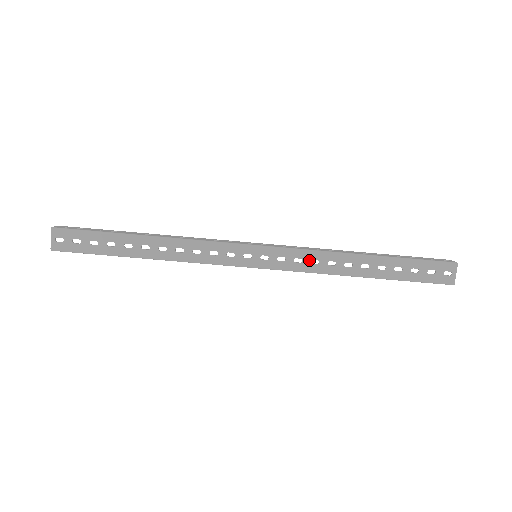
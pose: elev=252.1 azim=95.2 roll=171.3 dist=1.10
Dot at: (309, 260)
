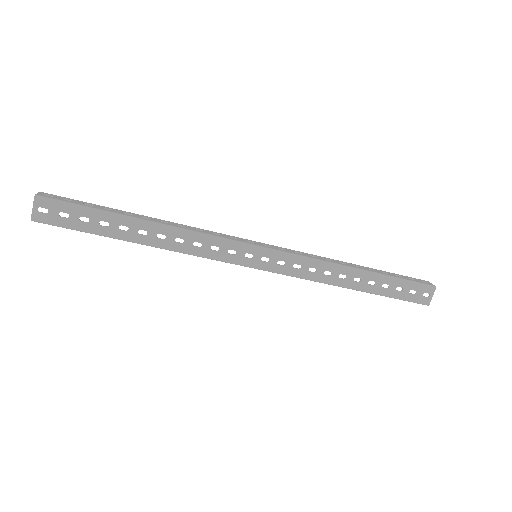
Dot at: (307, 267)
